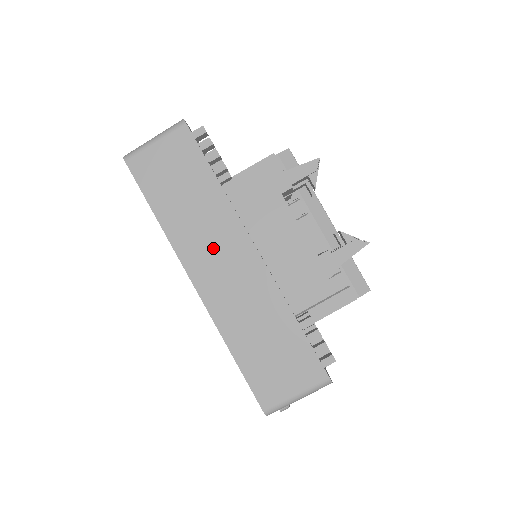
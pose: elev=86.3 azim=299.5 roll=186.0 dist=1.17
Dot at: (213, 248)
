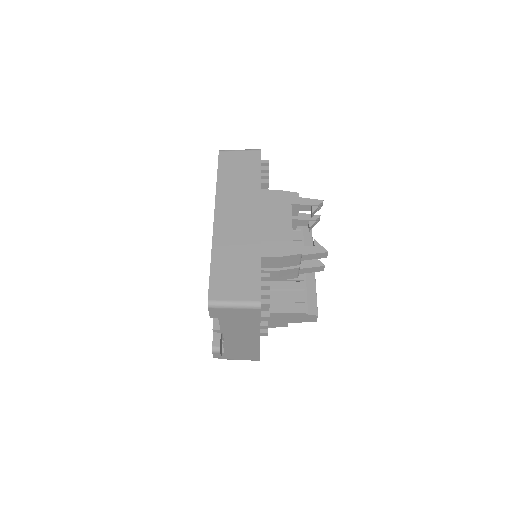
Dot at: (237, 206)
